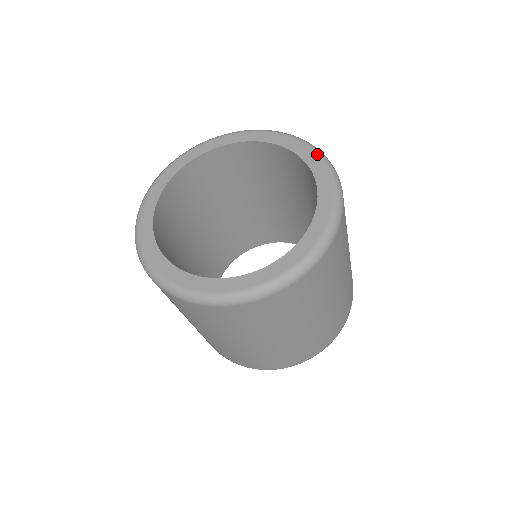
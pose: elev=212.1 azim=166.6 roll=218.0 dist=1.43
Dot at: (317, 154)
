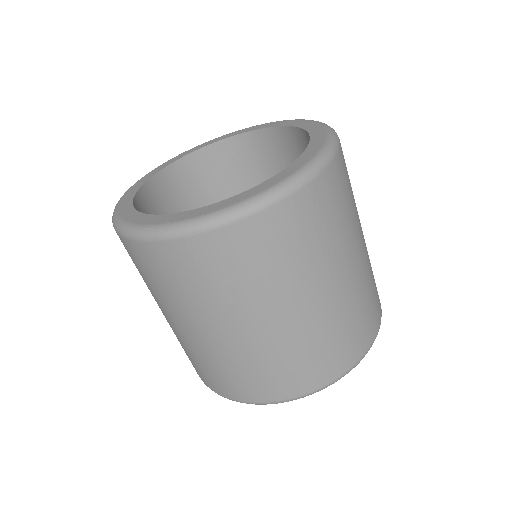
Dot at: (326, 140)
